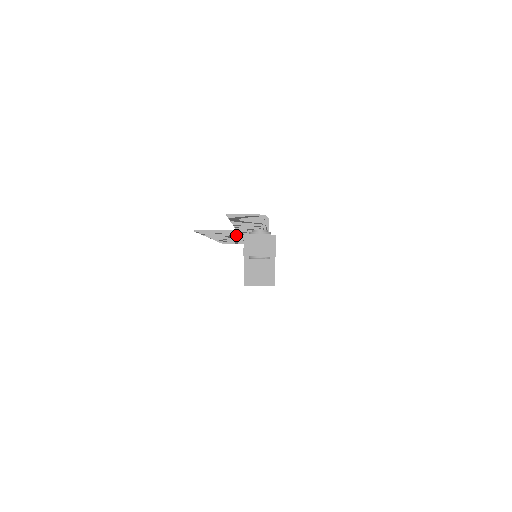
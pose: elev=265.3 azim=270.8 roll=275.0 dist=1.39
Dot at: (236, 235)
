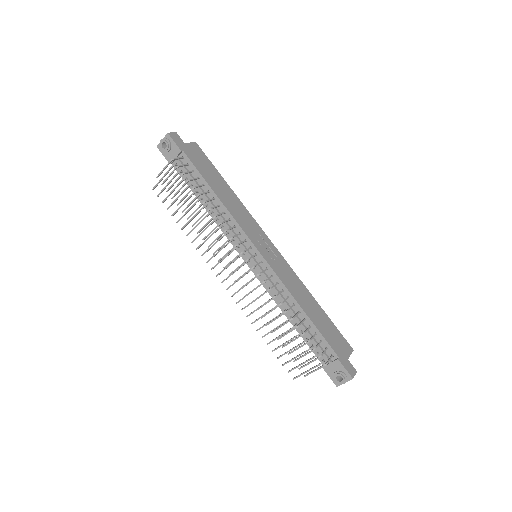
Dot at: occluded
